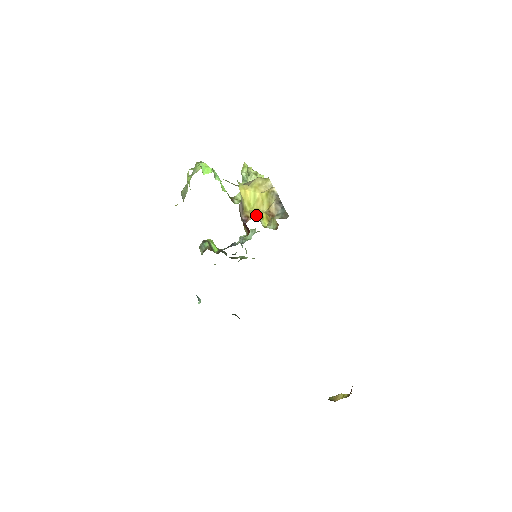
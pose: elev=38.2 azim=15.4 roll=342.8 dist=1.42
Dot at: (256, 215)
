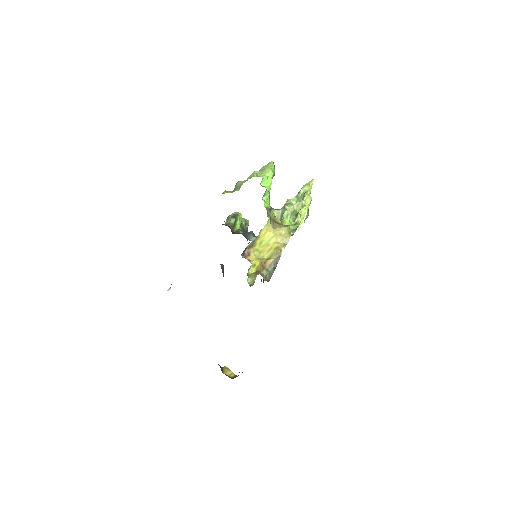
Dot at: (254, 259)
